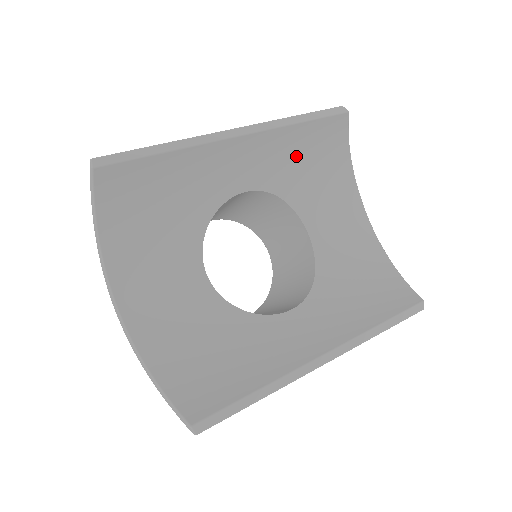
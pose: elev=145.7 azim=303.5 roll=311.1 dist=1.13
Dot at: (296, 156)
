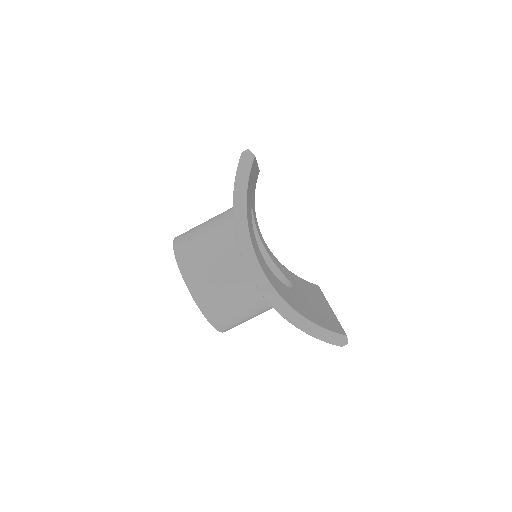
Dot at: occluded
